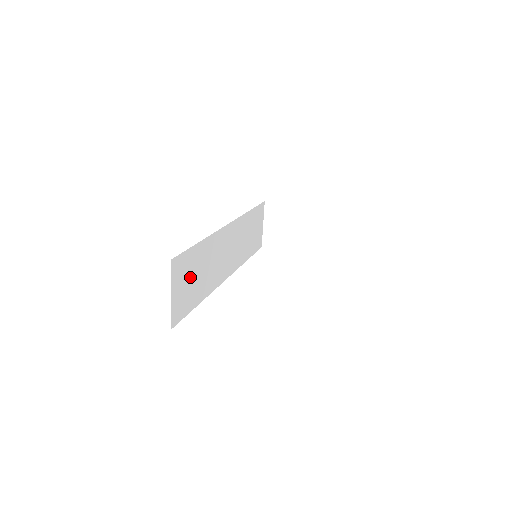
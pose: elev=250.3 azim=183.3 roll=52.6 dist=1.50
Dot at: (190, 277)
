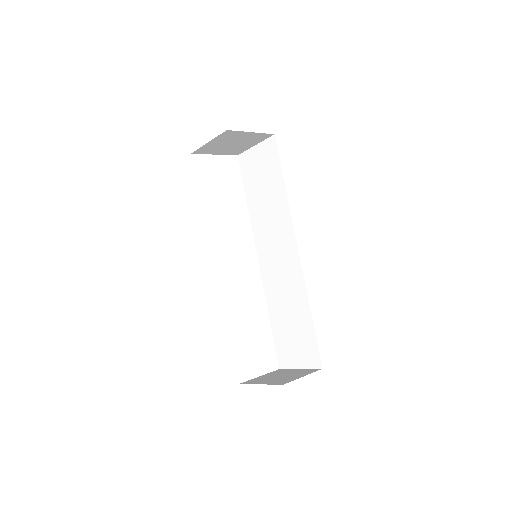
Dot at: occluded
